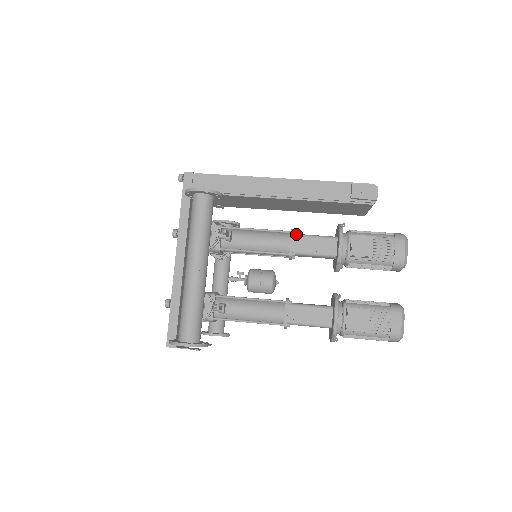
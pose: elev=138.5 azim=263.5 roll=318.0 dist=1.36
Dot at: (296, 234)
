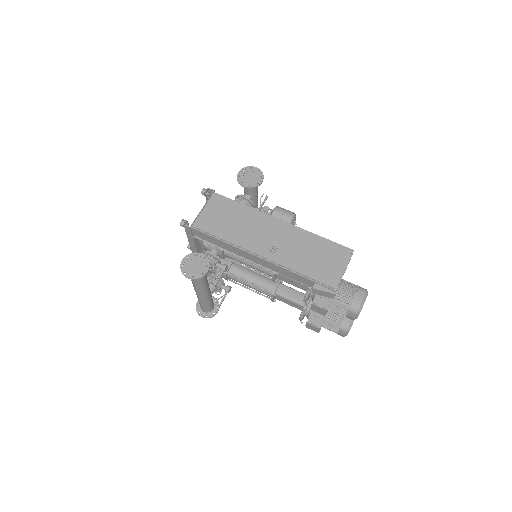
Dot at: occluded
